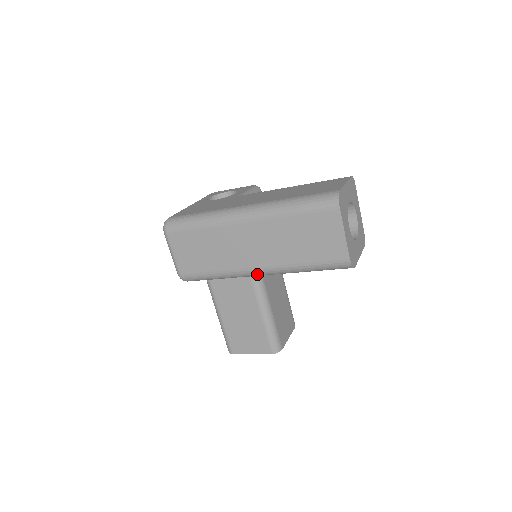
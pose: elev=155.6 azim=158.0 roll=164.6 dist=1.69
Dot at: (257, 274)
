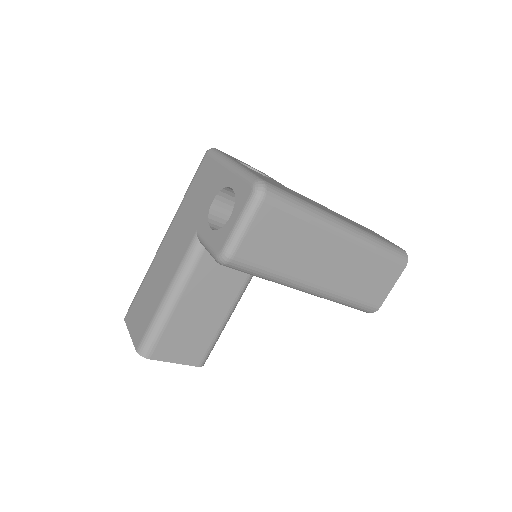
Dot at: (307, 290)
